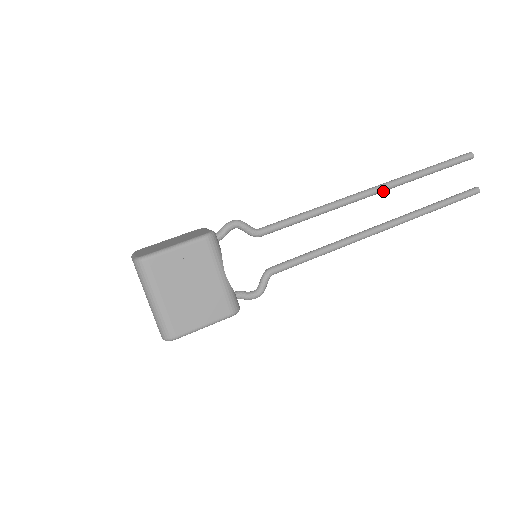
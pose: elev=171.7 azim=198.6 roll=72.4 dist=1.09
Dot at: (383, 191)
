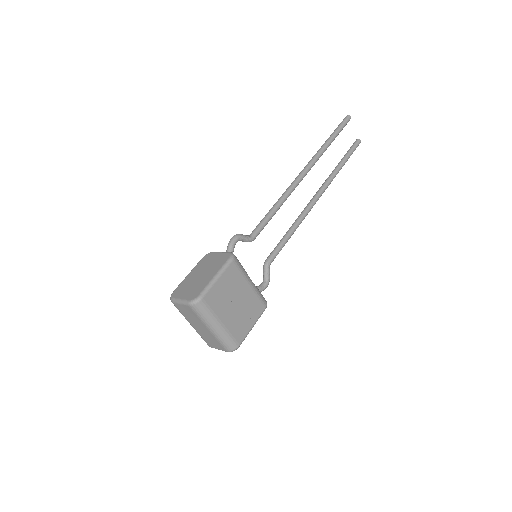
Dot at: occluded
